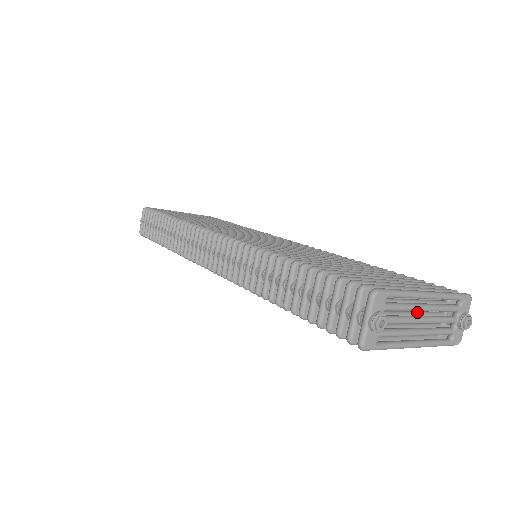
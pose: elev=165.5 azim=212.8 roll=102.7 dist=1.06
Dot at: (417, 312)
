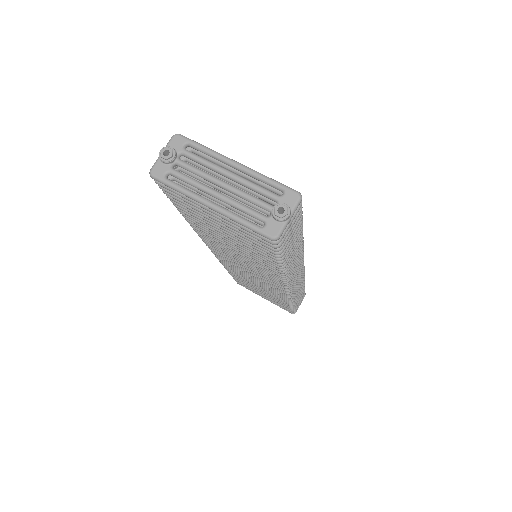
Dot at: occluded
